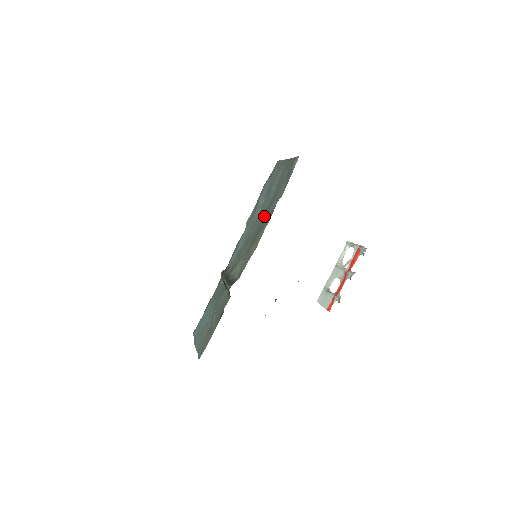
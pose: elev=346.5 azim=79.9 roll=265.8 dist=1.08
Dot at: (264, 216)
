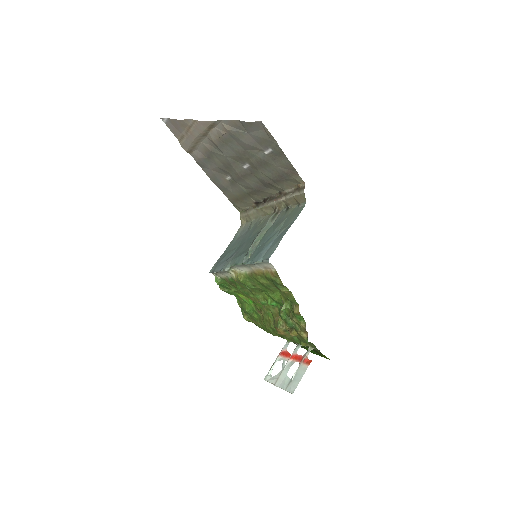
Dot at: (244, 240)
